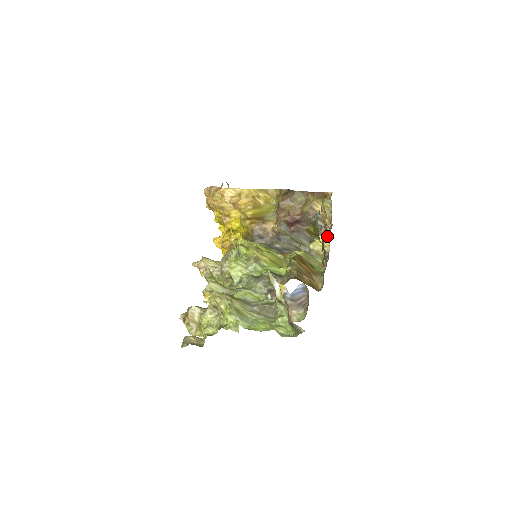
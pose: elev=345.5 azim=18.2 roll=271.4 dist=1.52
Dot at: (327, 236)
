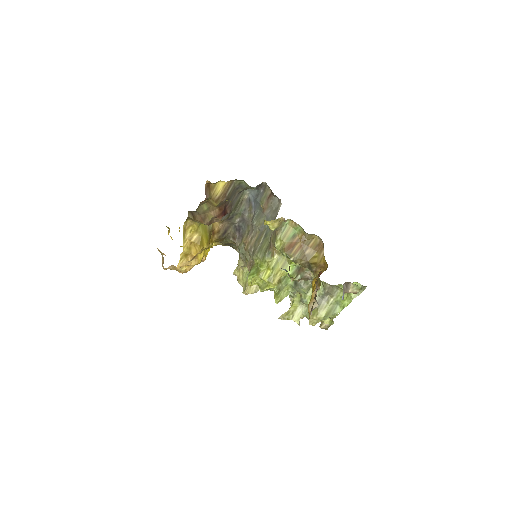
Dot at: occluded
